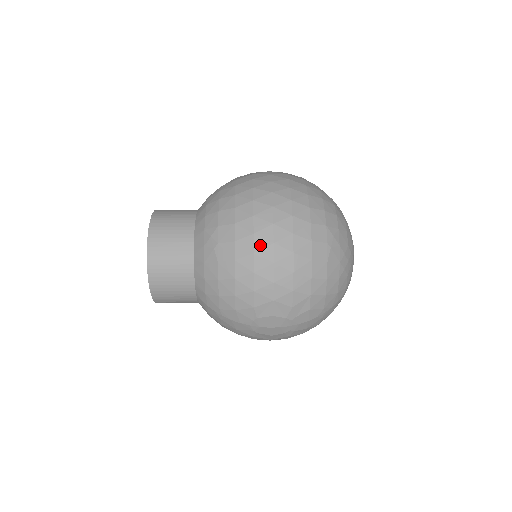
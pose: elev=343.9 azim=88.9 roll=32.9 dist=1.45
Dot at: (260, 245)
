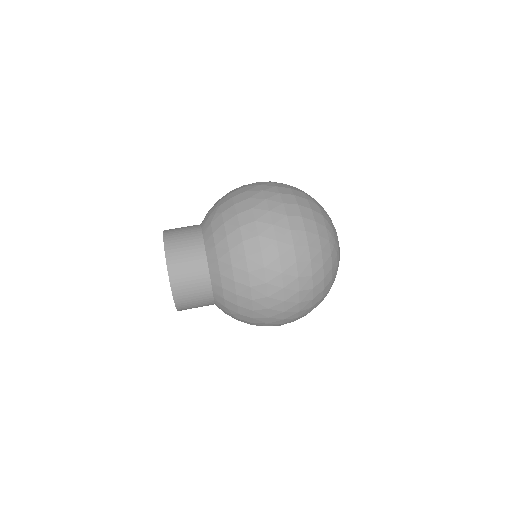
Dot at: (272, 325)
